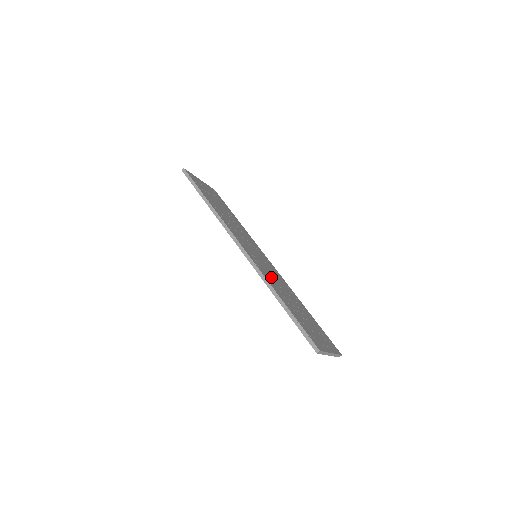
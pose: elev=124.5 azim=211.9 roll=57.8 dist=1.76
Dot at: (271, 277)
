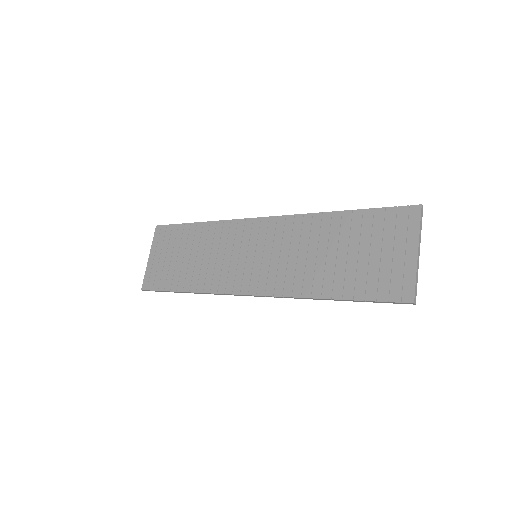
Dot at: (297, 242)
